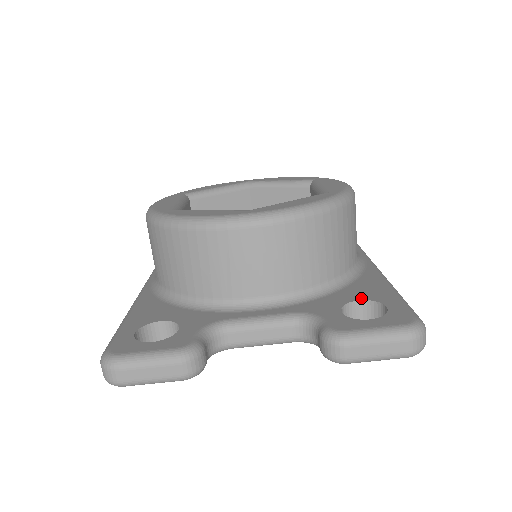
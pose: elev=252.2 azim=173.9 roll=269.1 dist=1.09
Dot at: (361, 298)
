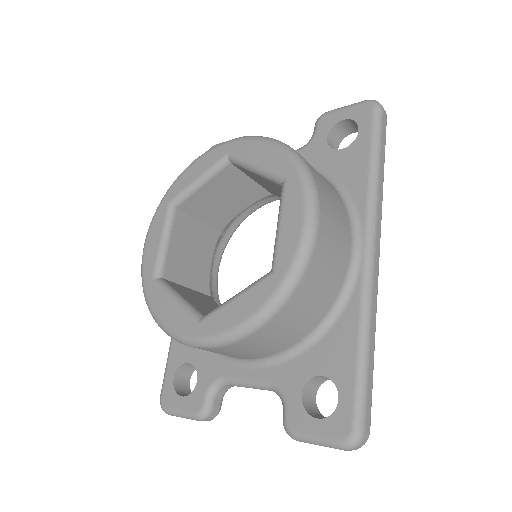
Dot at: (324, 372)
